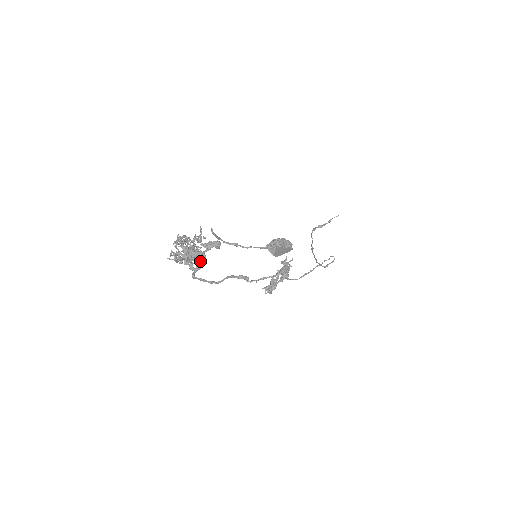
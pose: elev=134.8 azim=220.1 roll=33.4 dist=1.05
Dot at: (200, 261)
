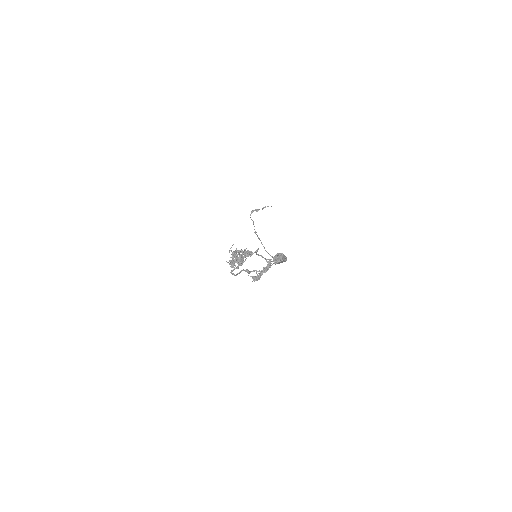
Dot at: occluded
